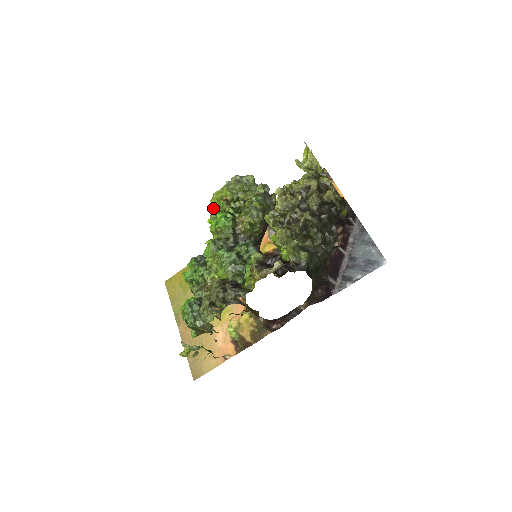
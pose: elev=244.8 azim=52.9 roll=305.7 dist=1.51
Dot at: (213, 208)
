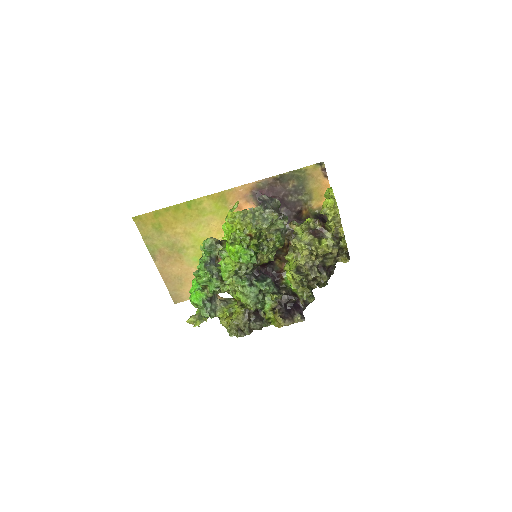
Dot at: (234, 237)
